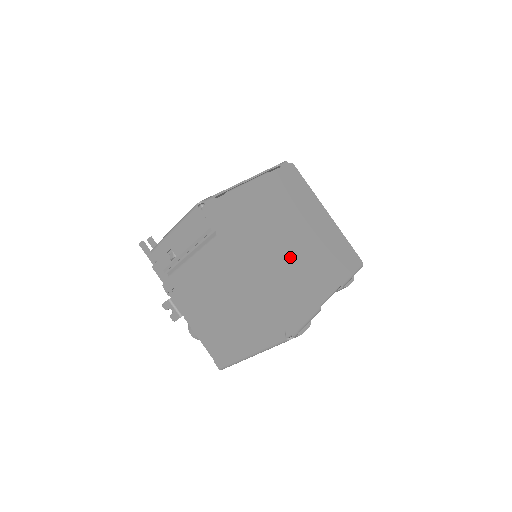
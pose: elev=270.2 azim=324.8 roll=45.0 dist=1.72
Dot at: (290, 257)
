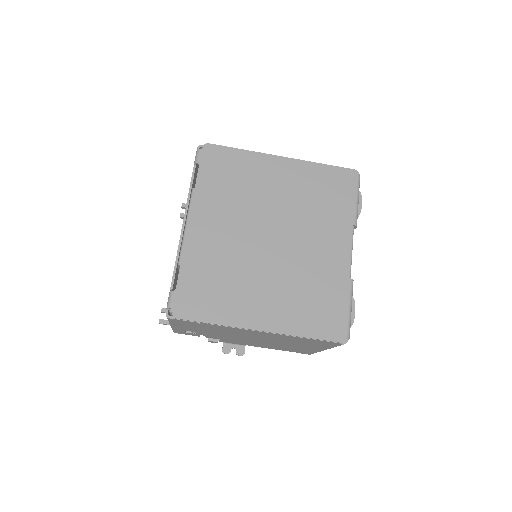
Dot at: (285, 262)
